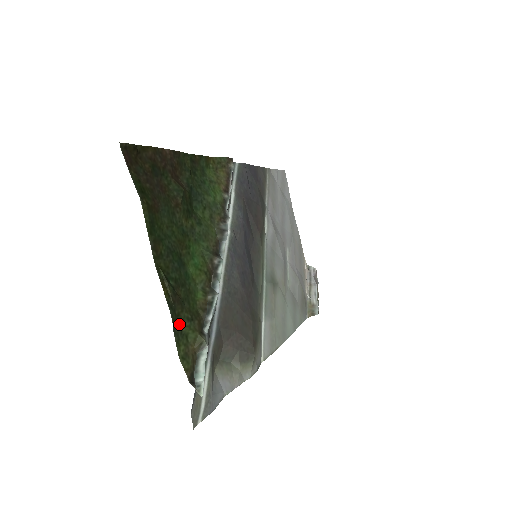
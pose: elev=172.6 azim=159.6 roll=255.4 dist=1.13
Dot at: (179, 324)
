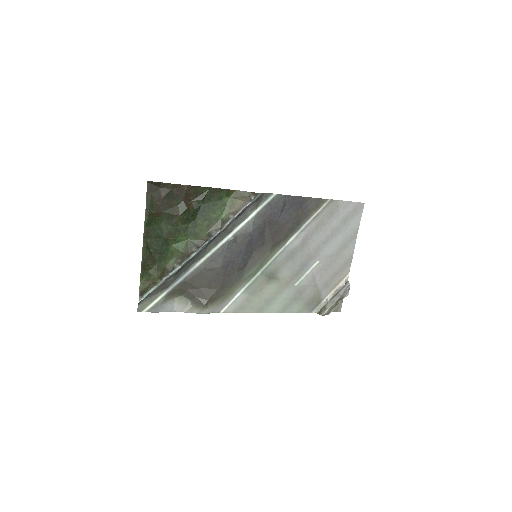
Dot at: (147, 269)
